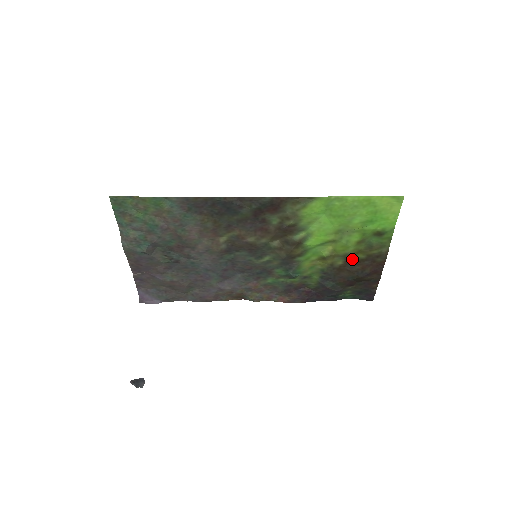
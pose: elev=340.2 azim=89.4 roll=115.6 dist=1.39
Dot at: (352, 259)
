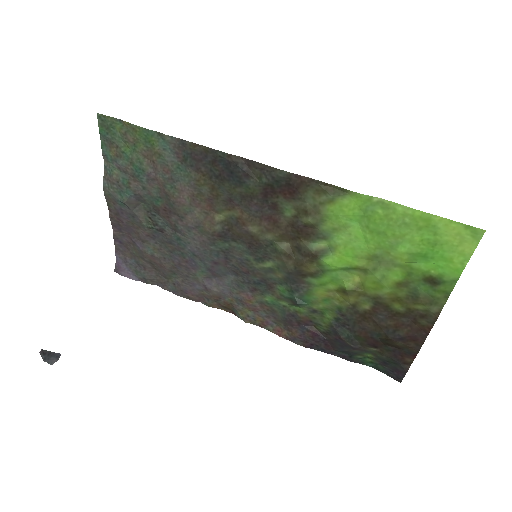
Dot at: (384, 307)
